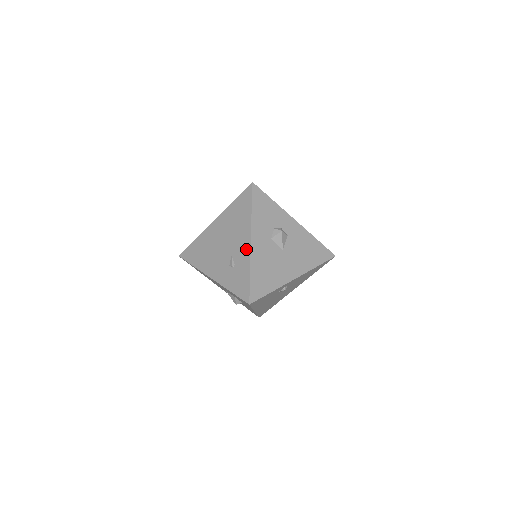
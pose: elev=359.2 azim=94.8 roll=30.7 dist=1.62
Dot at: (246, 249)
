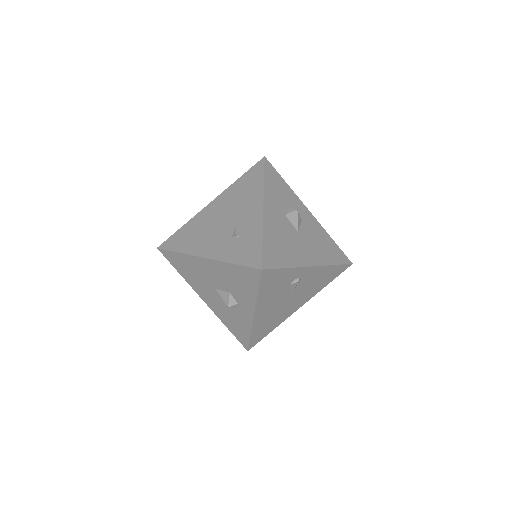
Dot at: (257, 215)
